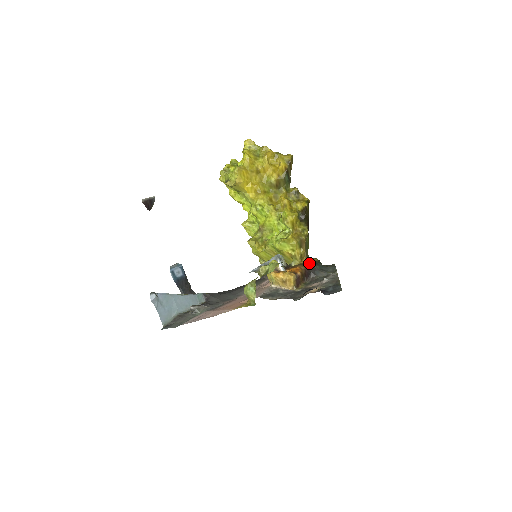
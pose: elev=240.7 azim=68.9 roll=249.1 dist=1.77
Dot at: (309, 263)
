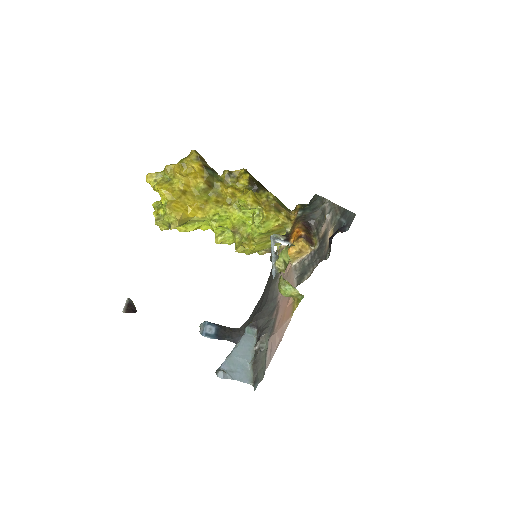
Dot at: (298, 216)
